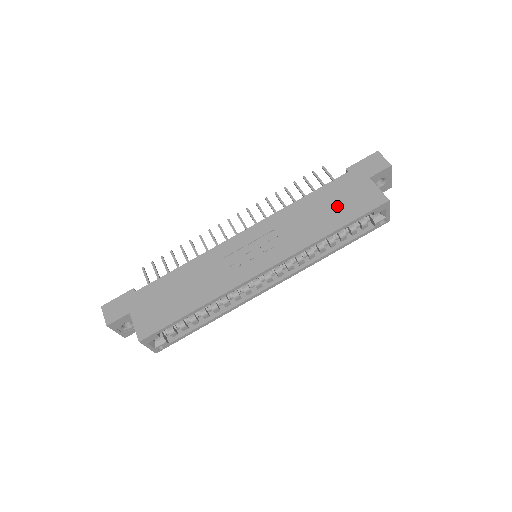
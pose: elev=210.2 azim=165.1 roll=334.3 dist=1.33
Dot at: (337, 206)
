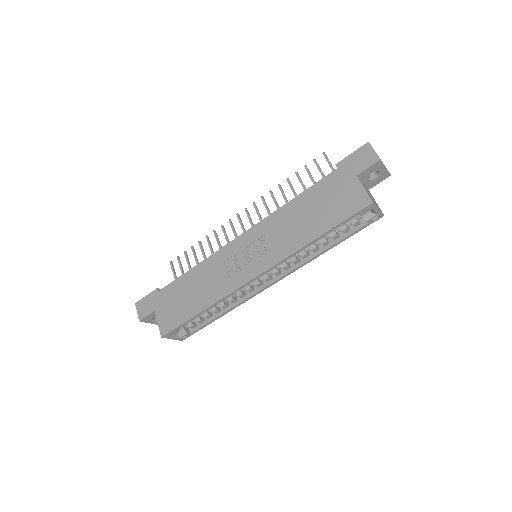
Dot at: (323, 209)
